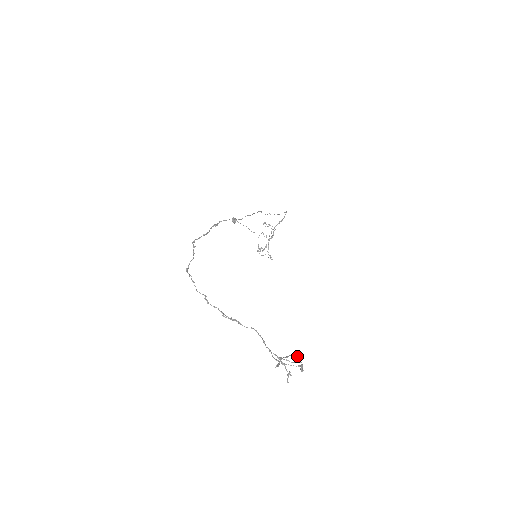
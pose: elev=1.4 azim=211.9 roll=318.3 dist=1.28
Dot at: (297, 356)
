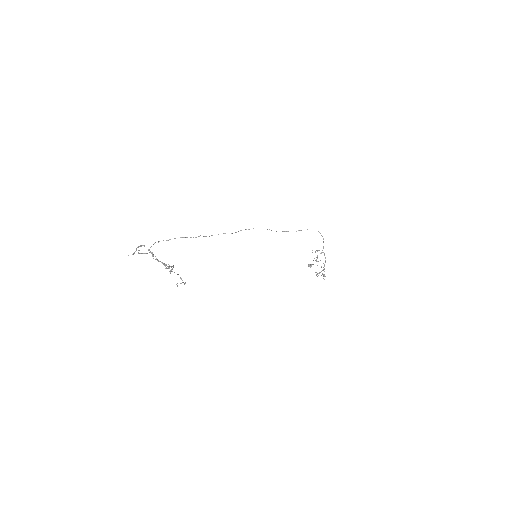
Dot at: (140, 246)
